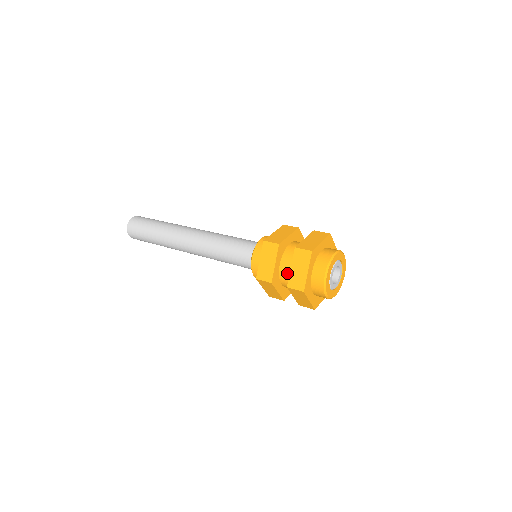
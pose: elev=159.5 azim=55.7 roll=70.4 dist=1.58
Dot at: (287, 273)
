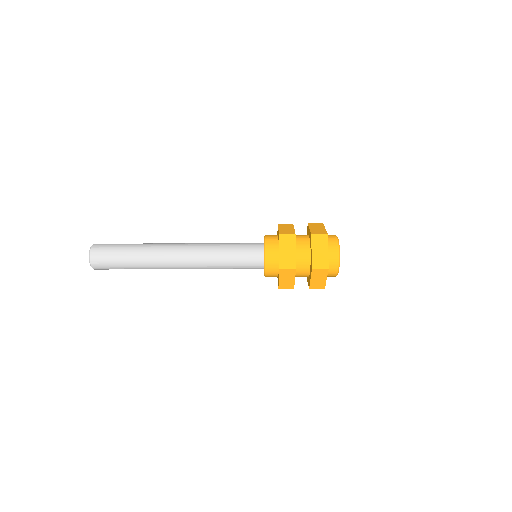
Dot at: (303, 239)
